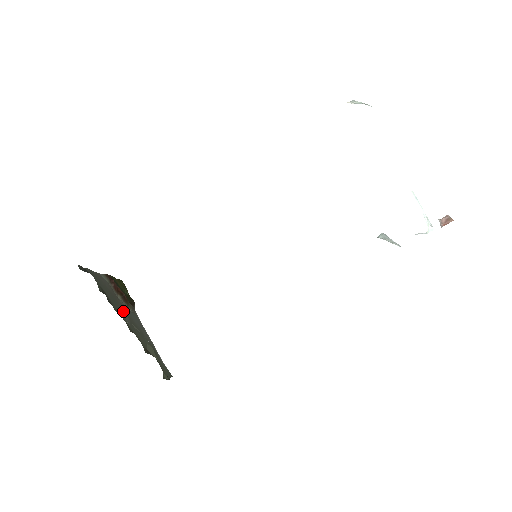
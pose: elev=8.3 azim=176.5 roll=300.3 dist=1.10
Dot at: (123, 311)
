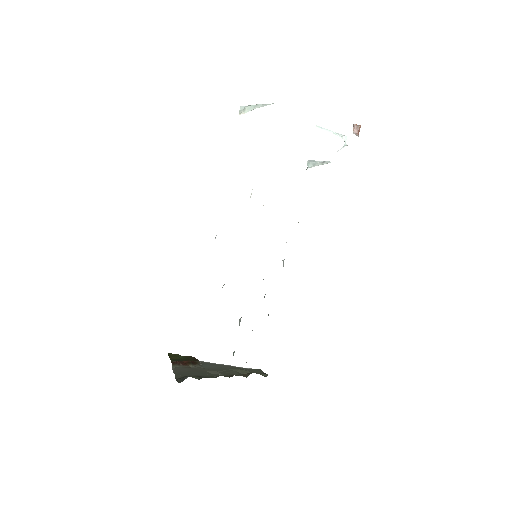
Dot at: (208, 371)
